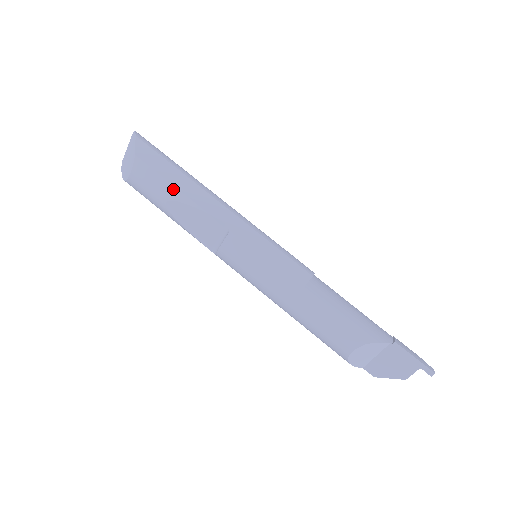
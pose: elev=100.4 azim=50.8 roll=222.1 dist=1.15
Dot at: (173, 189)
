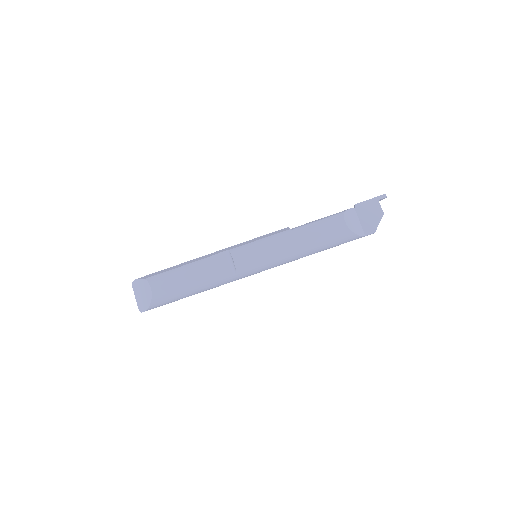
Dot at: (181, 268)
